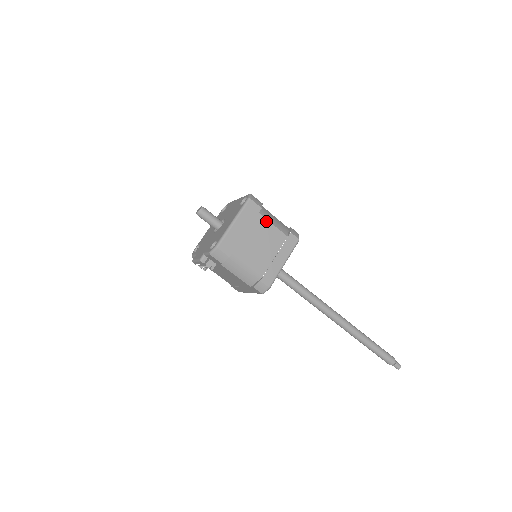
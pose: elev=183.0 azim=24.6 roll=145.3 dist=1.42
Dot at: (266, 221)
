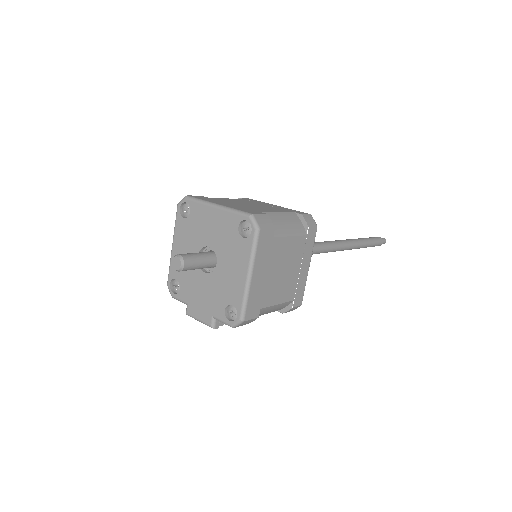
Dot at: (283, 239)
